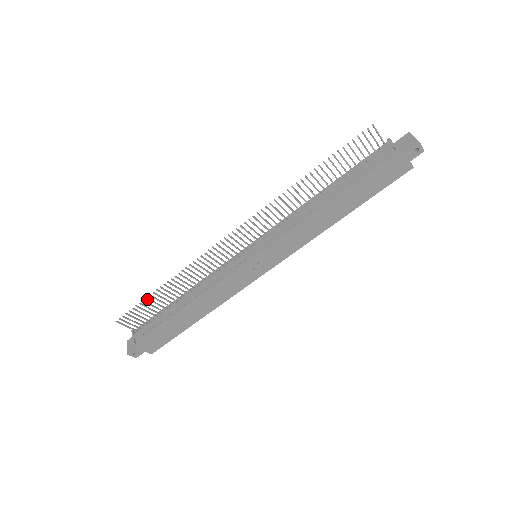
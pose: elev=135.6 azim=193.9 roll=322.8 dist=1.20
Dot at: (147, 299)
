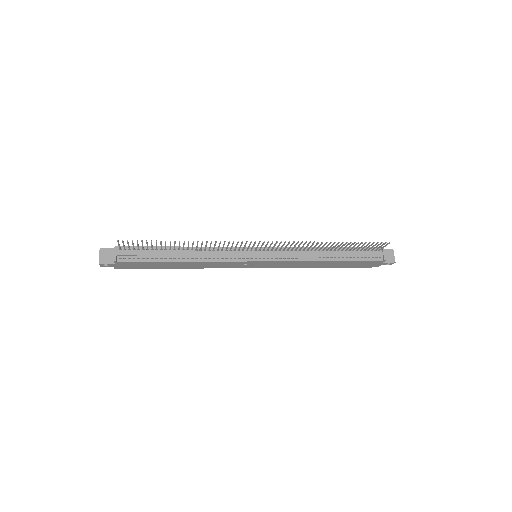
Dot at: (160, 242)
